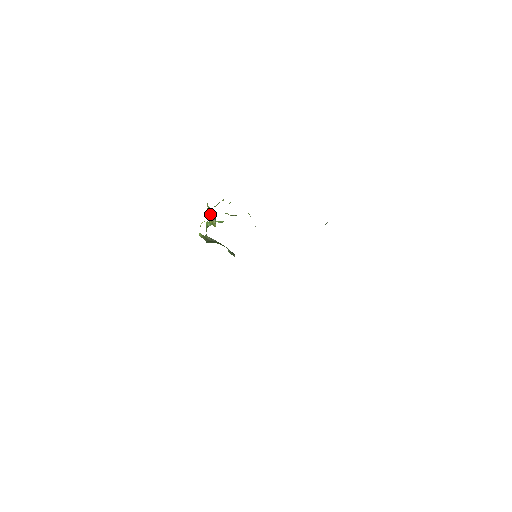
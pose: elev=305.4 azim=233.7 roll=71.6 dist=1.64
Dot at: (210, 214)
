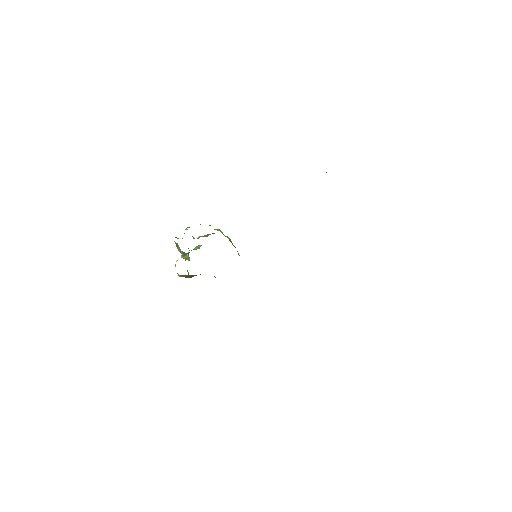
Dot at: (180, 250)
